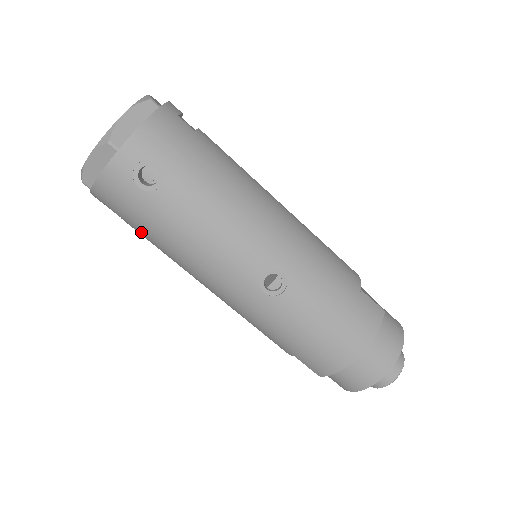
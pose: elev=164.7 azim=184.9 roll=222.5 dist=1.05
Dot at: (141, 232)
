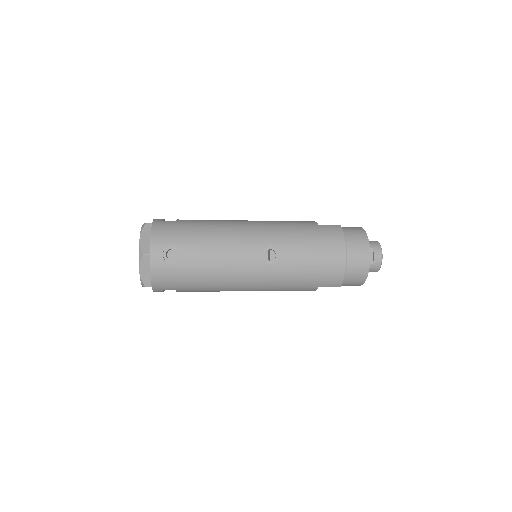
Dot at: (190, 288)
